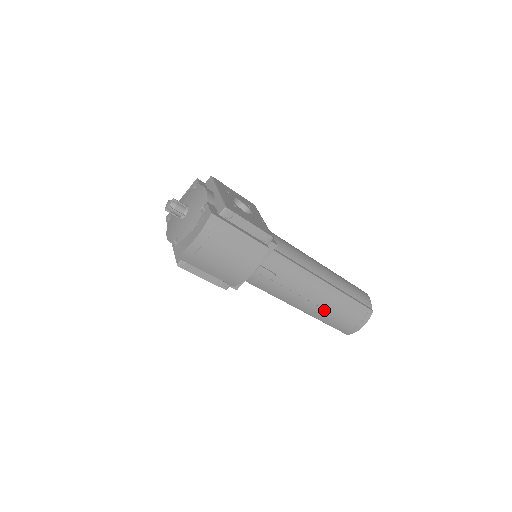
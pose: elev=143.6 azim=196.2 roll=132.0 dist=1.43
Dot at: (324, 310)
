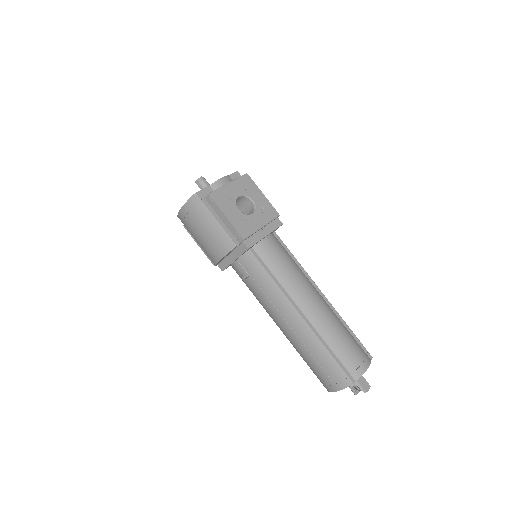
Dot at: (296, 342)
